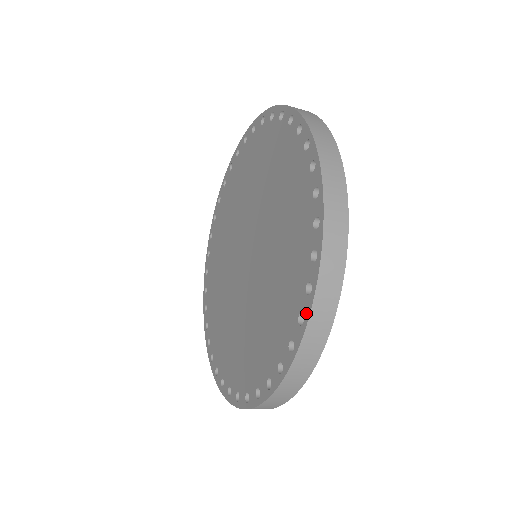
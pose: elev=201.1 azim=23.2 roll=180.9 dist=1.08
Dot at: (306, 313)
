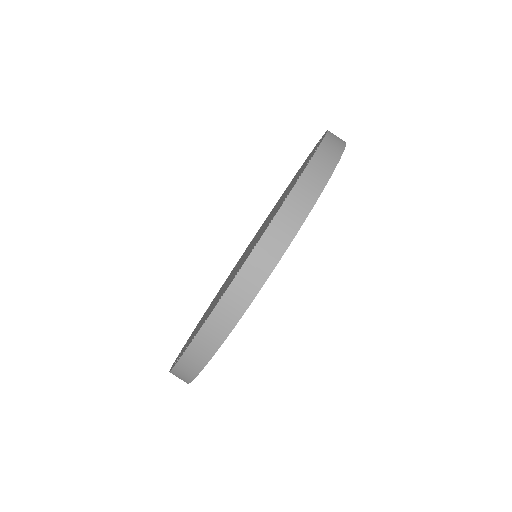
Dot at: (208, 316)
